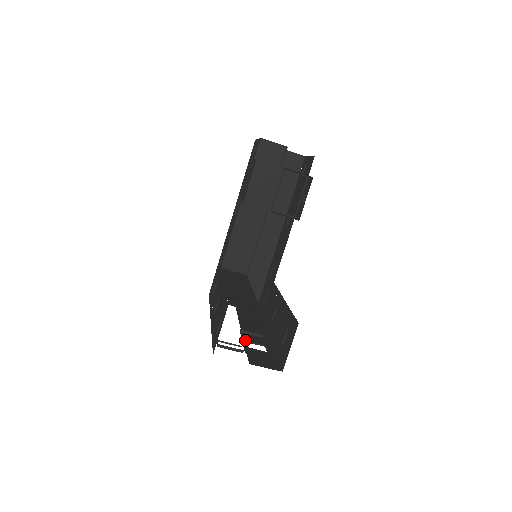
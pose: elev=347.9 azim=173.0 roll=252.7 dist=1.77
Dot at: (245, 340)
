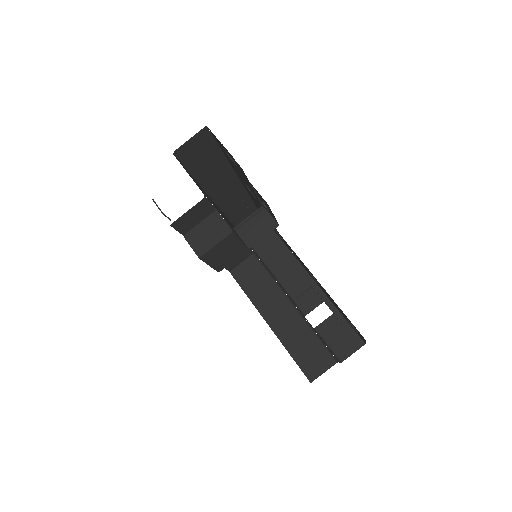
Dot at: occluded
